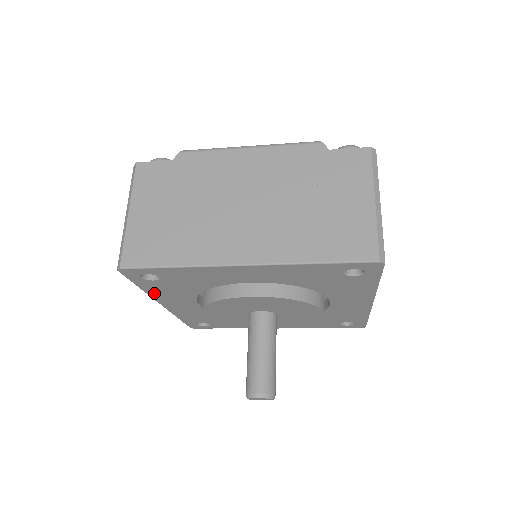
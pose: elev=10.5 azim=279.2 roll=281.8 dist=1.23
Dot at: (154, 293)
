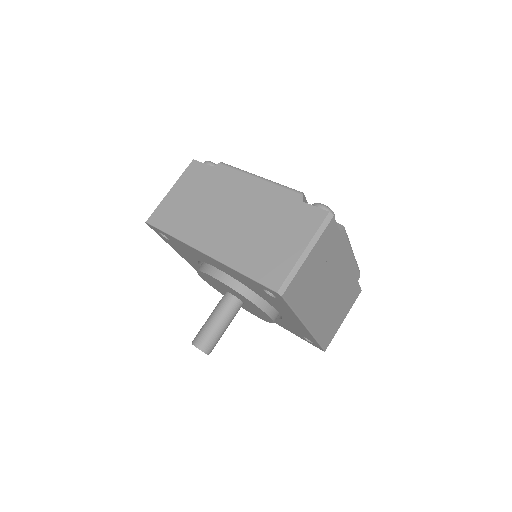
Dot at: (174, 248)
